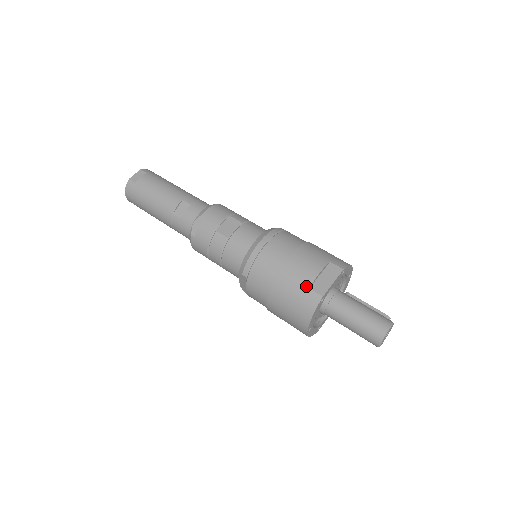
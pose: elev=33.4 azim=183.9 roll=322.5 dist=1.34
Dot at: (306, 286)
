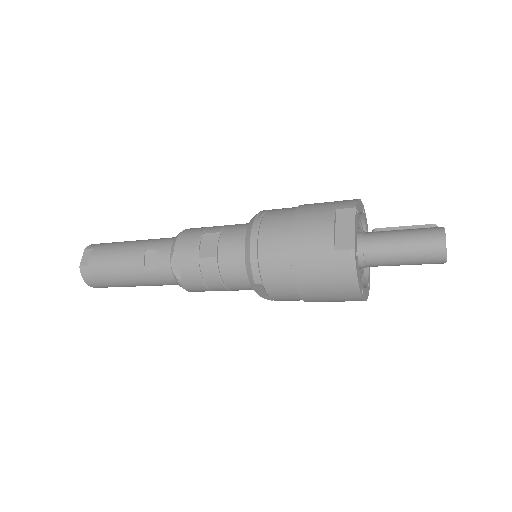
Dot at: (329, 250)
